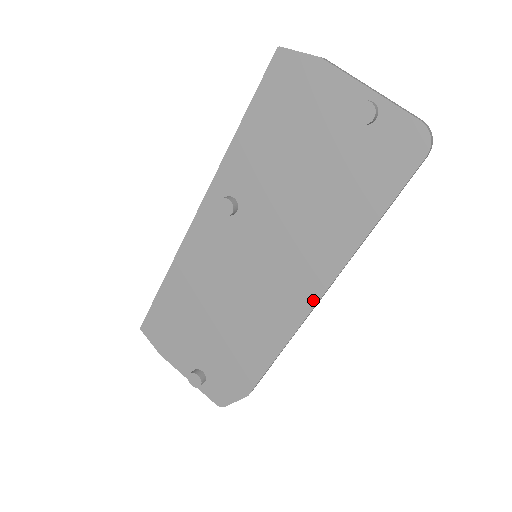
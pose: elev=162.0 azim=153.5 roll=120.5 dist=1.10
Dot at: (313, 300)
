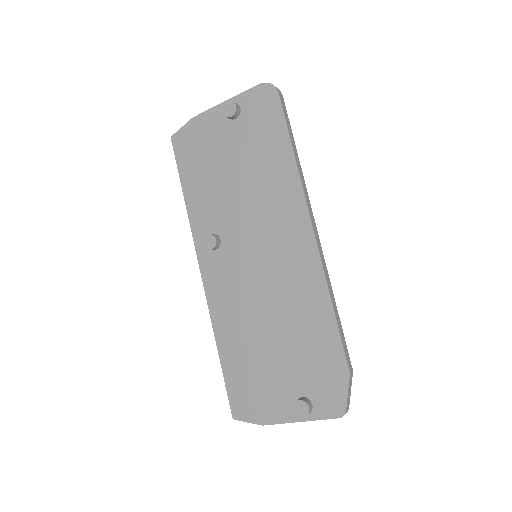
Dot at: (310, 236)
